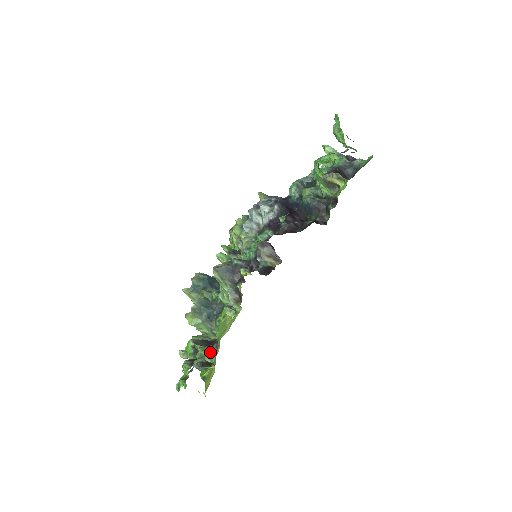
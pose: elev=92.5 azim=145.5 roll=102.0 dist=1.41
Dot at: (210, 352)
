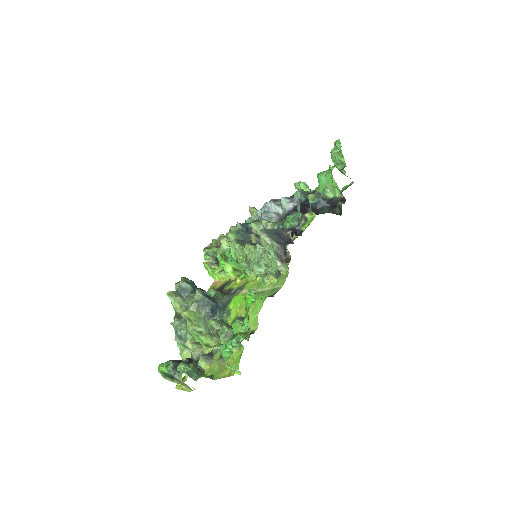
Dot at: occluded
